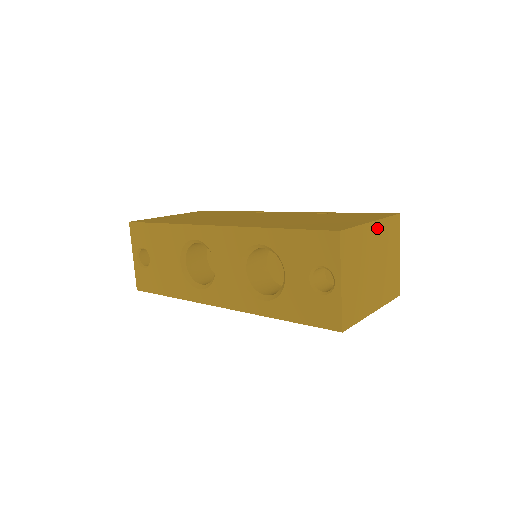
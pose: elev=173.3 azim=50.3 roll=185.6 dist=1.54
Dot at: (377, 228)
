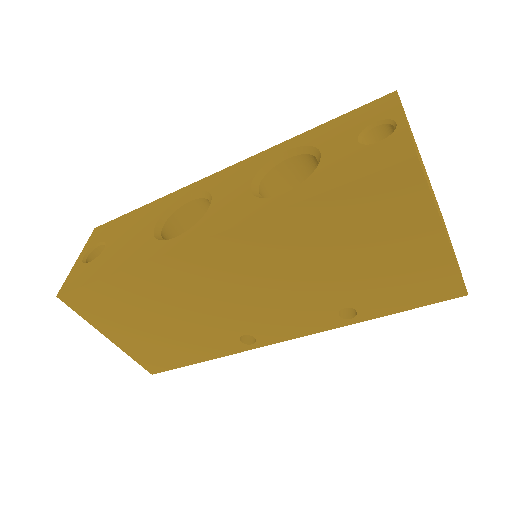
Dot at: (427, 175)
